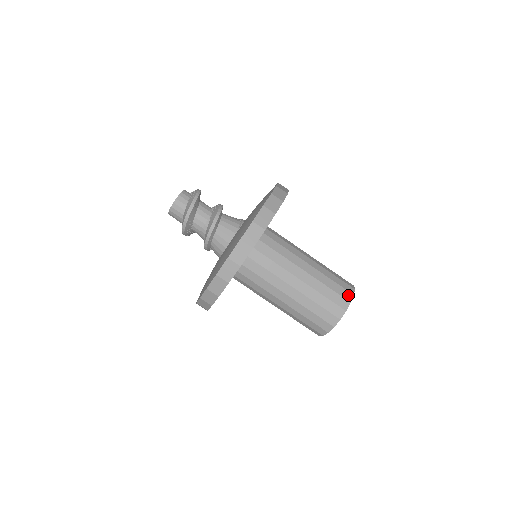
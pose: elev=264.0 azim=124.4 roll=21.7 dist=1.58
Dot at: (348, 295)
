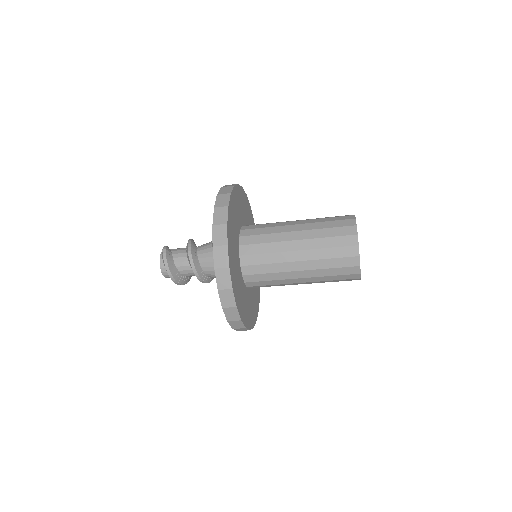
Dot at: occluded
